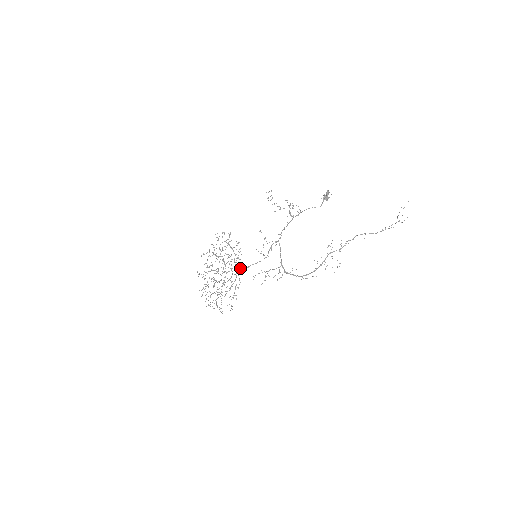
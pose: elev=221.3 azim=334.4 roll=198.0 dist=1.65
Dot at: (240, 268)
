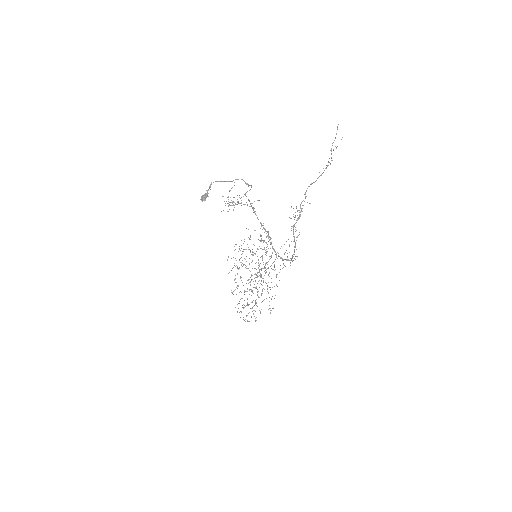
Dot at: occluded
